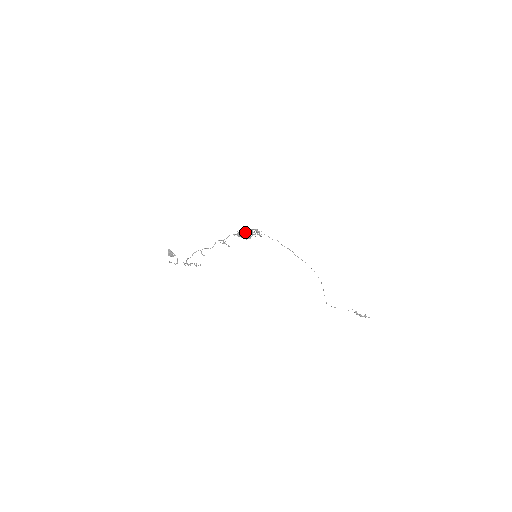
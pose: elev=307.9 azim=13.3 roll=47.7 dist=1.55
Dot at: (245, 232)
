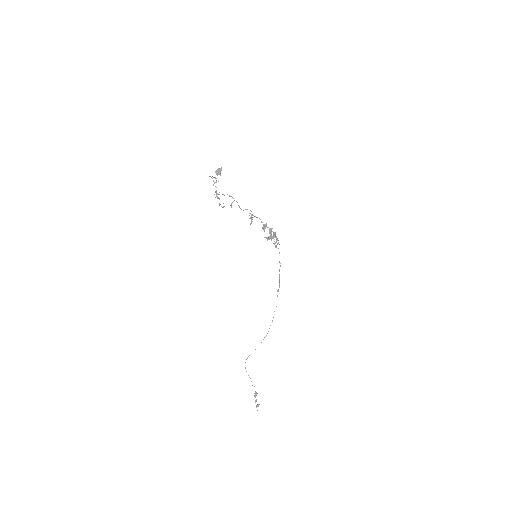
Dot at: (271, 230)
